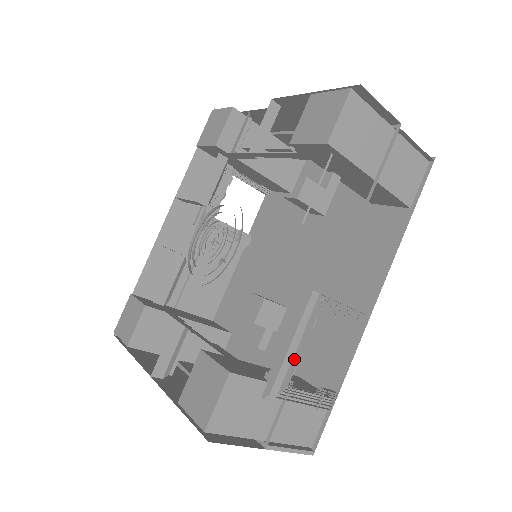
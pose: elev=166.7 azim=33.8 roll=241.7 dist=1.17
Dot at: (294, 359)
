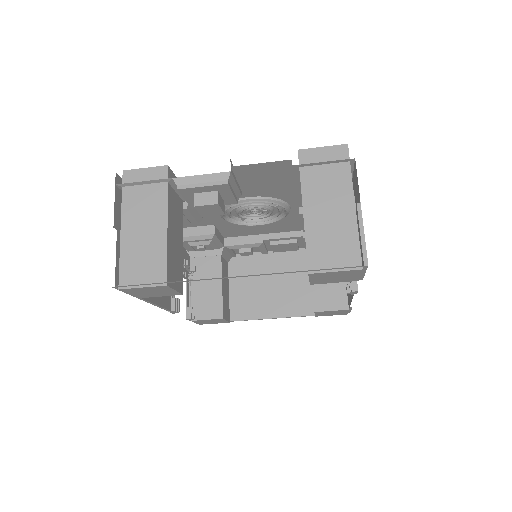
Dot at: occluded
